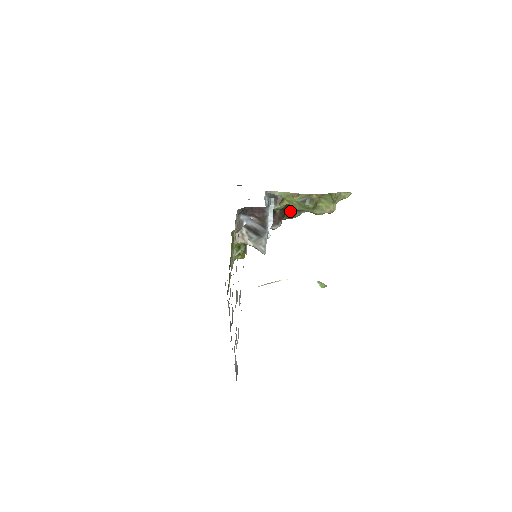
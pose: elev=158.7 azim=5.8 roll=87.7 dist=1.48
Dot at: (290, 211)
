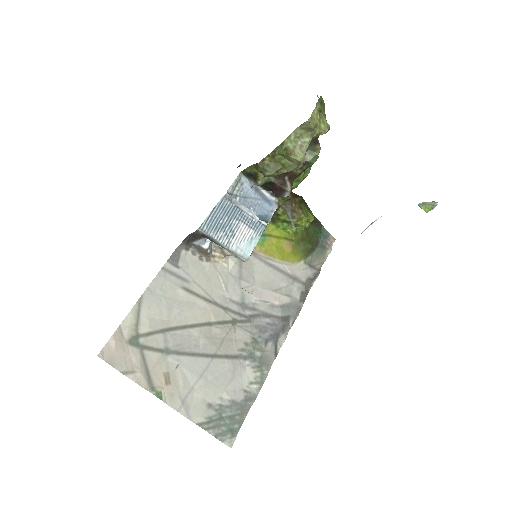
Dot at: occluded
